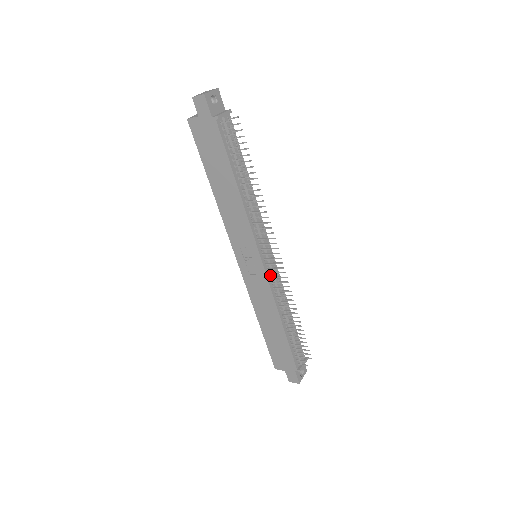
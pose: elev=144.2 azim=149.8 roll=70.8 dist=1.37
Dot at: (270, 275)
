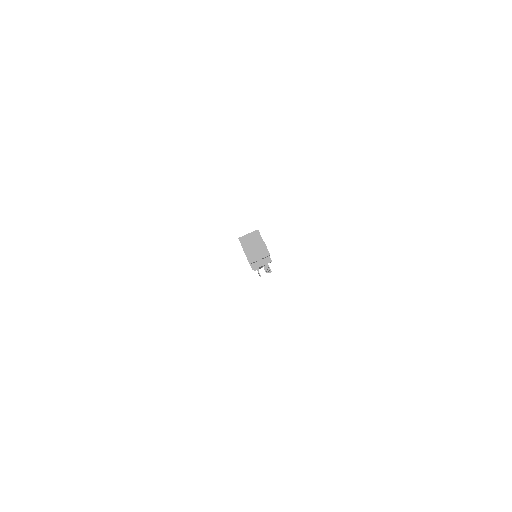
Dot at: occluded
